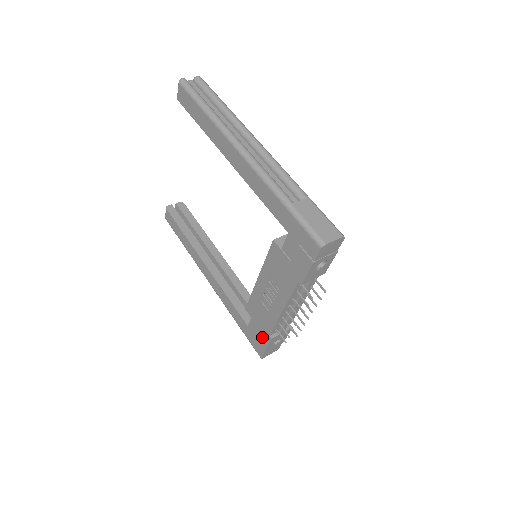
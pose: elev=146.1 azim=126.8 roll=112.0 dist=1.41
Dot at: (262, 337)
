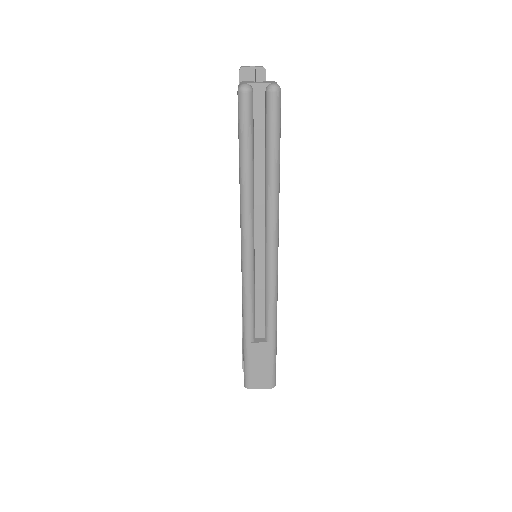
Dot at: occluded
